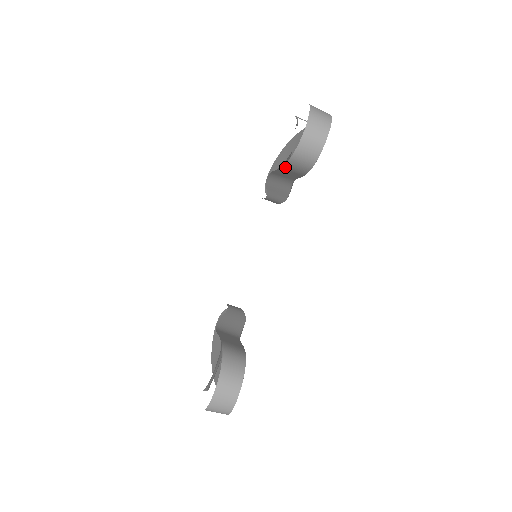
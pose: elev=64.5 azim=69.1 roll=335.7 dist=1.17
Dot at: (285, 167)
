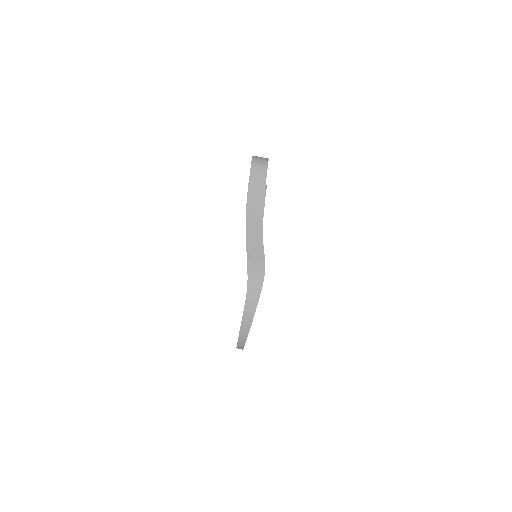
Dot at: occluded
